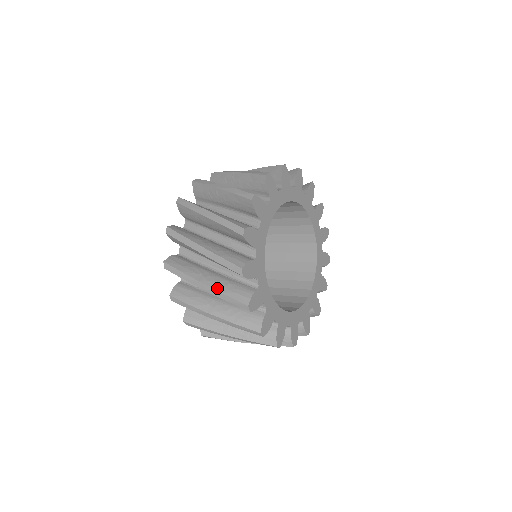
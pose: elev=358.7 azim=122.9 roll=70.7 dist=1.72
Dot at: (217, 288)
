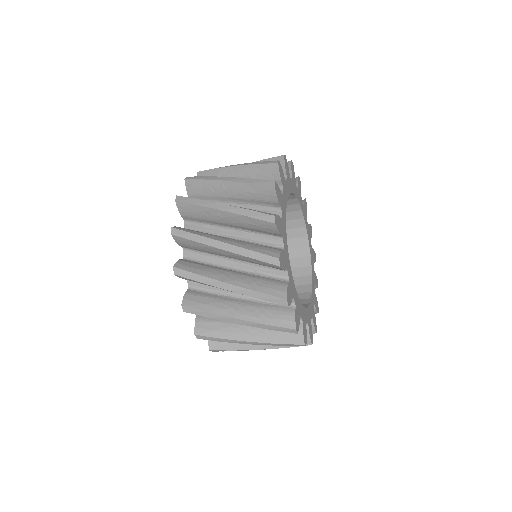
Dot at: (239, 207)
